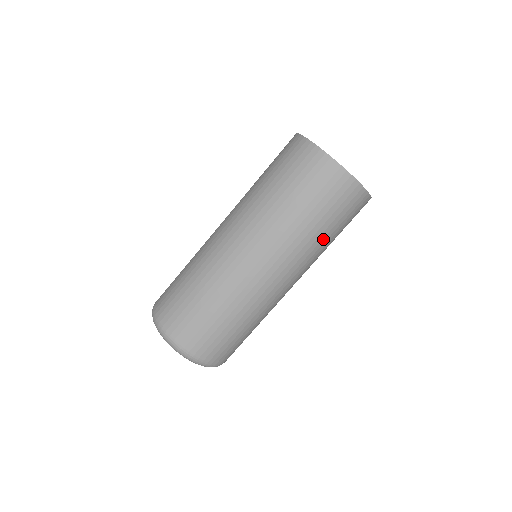
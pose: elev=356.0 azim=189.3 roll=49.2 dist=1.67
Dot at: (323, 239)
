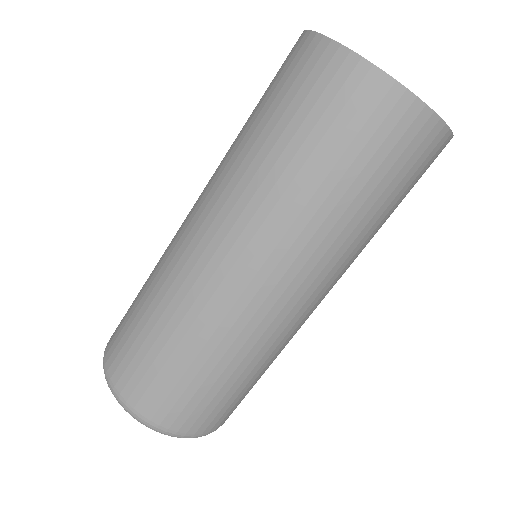
Dot at: occluded
